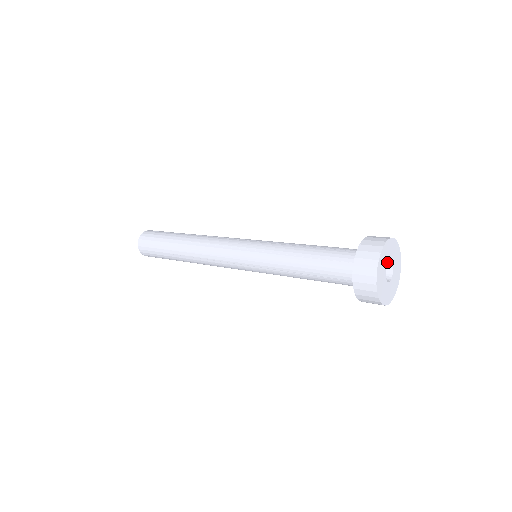
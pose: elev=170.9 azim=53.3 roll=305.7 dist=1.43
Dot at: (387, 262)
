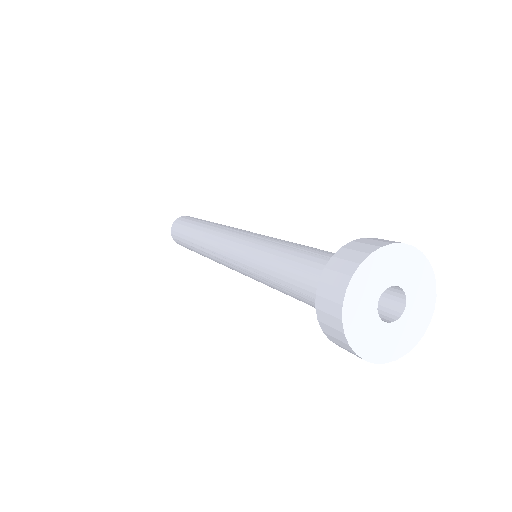
Dot at: (400, 282)
